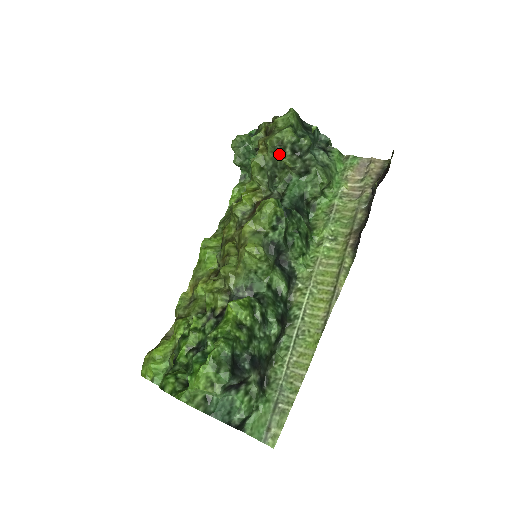
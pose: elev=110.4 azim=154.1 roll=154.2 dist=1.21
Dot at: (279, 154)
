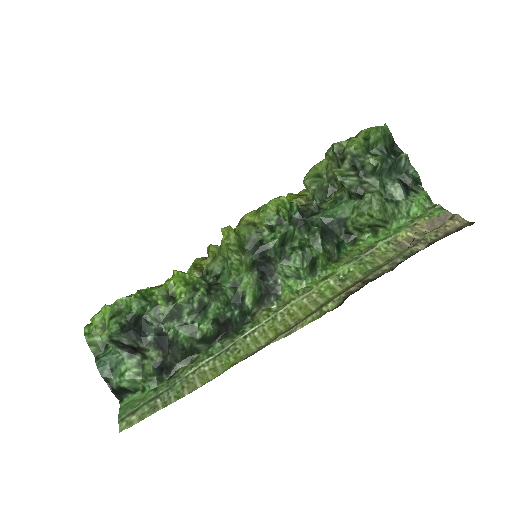
Dot at: (341, 166)
